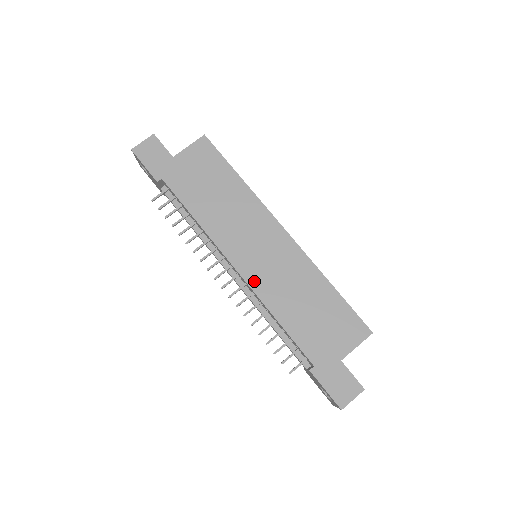
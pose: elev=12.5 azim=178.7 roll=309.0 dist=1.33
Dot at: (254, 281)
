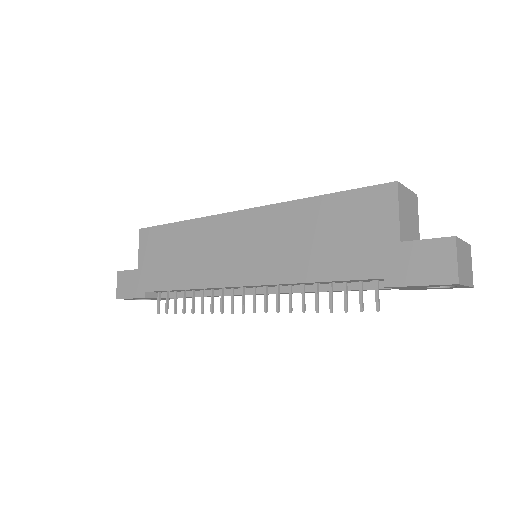
Dot at: (263, 277)
